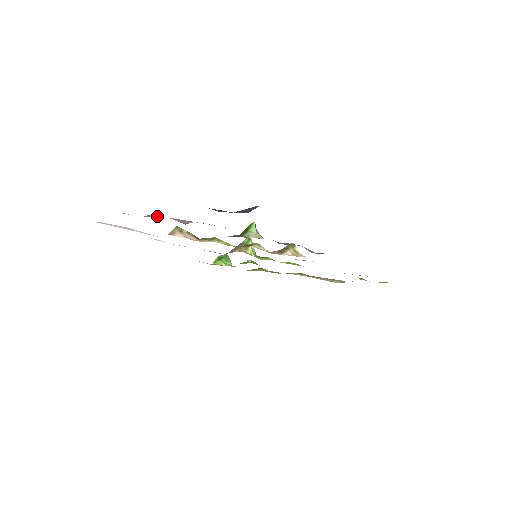
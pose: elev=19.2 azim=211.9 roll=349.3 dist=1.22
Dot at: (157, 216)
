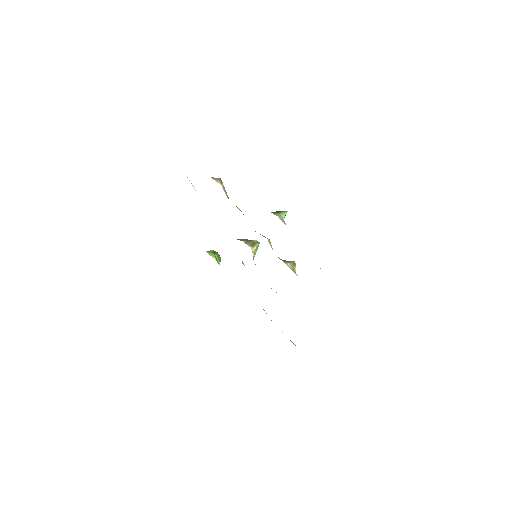
Dot at: occluded
